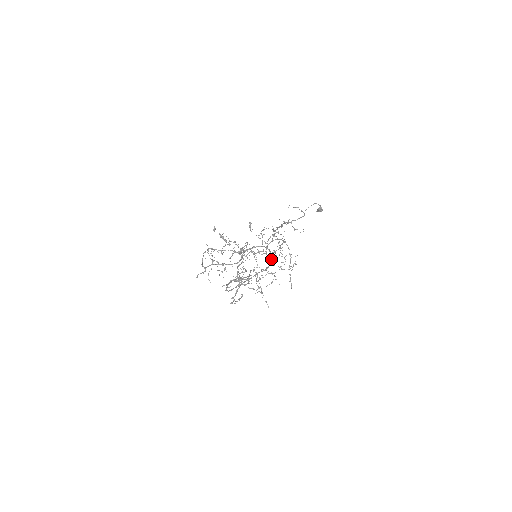
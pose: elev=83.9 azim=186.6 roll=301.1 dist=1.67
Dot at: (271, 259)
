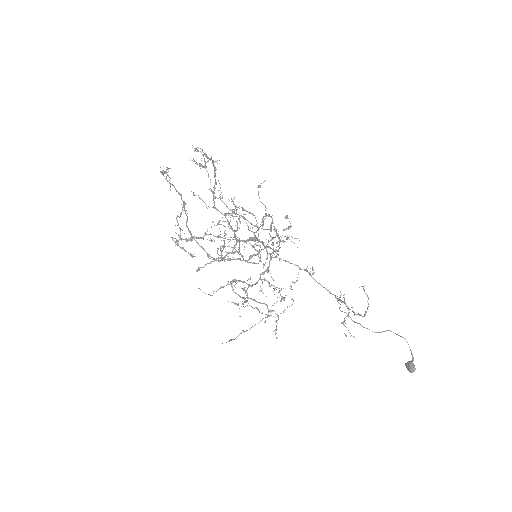
Dot at: (263, 279)
